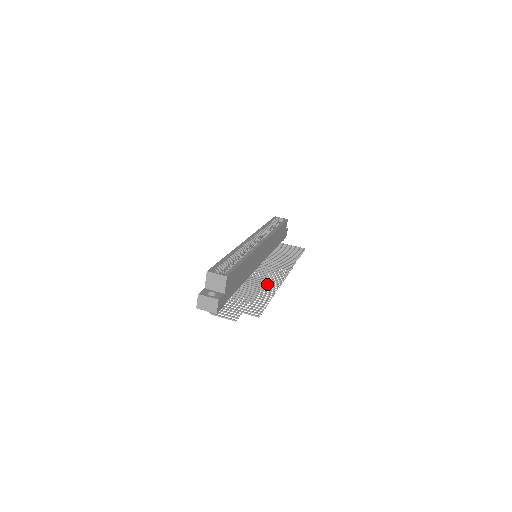
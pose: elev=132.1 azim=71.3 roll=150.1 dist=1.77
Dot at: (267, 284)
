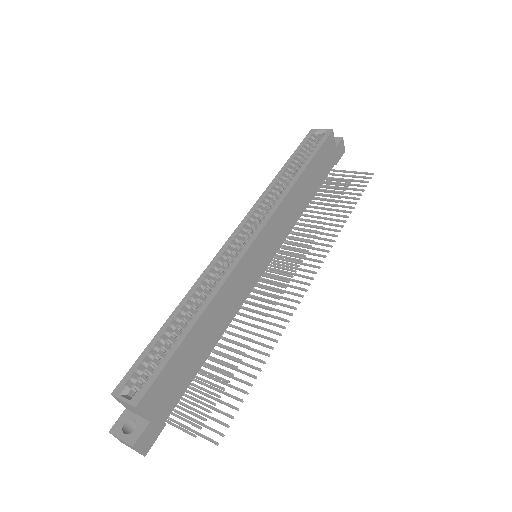
Dot at: (266, 323)
